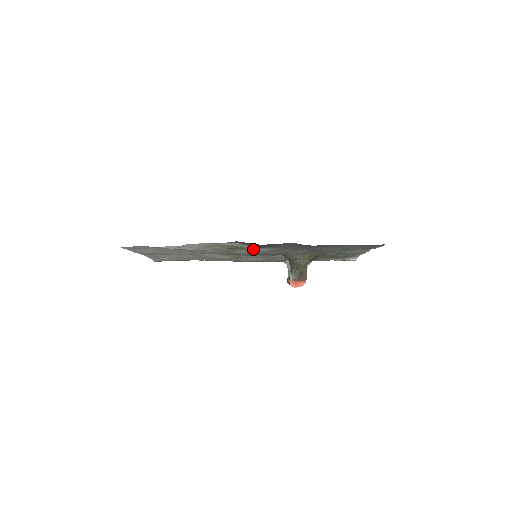
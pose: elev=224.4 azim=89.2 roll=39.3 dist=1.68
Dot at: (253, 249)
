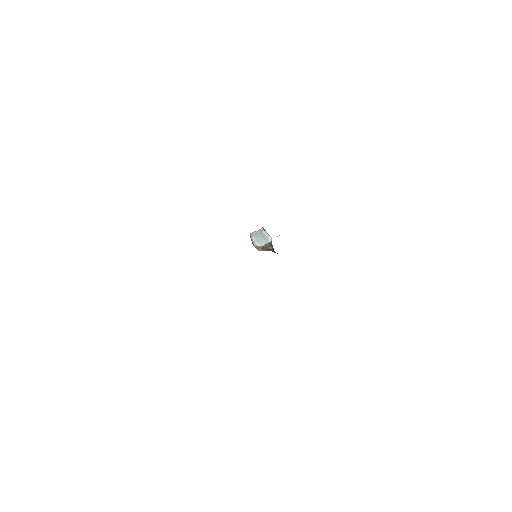
Dot at: occluded
